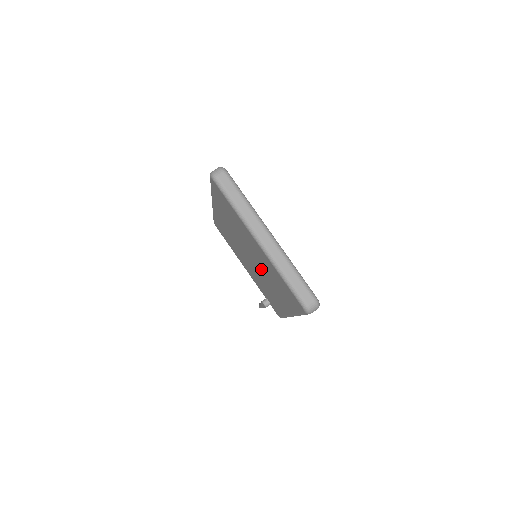
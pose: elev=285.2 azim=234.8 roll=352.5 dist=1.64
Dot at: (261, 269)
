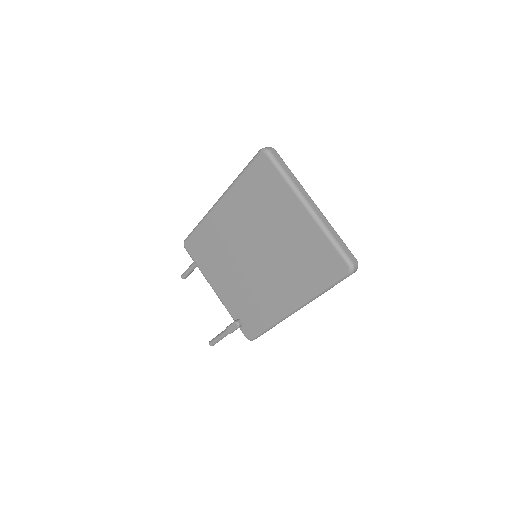
Dot at: (275, 258)
